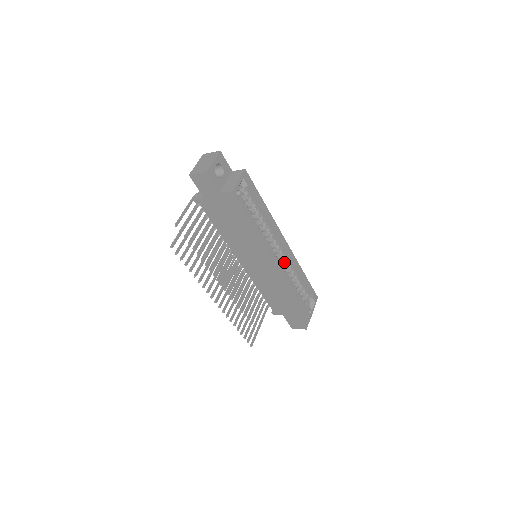
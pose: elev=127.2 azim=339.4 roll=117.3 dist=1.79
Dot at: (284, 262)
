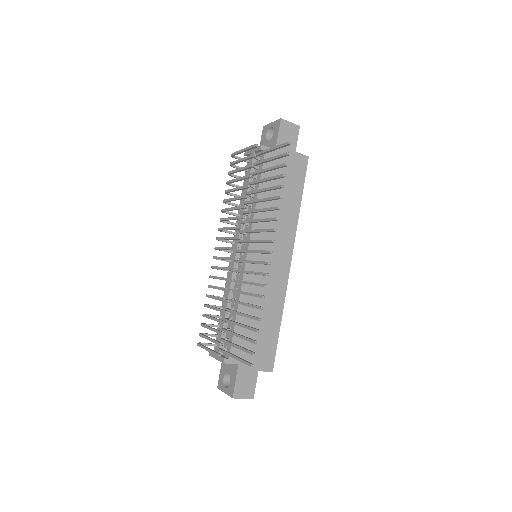
Dot at: occluded
